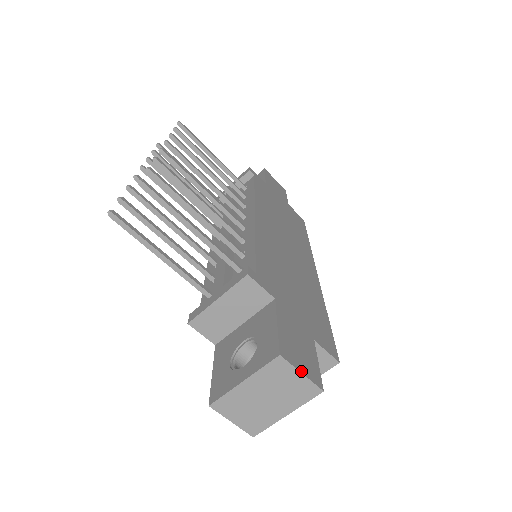
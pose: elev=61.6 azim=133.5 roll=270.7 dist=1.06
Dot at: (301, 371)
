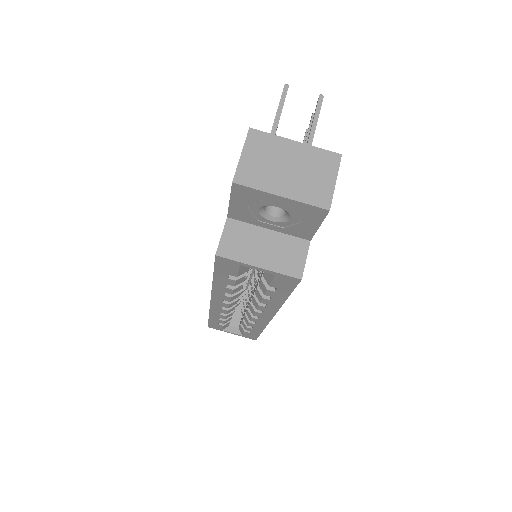
Dot at: occluded
